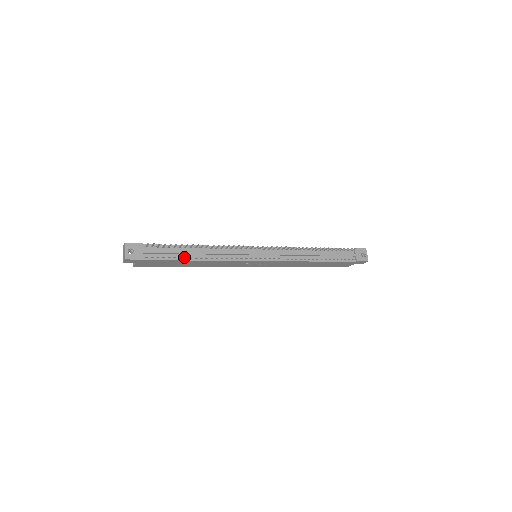
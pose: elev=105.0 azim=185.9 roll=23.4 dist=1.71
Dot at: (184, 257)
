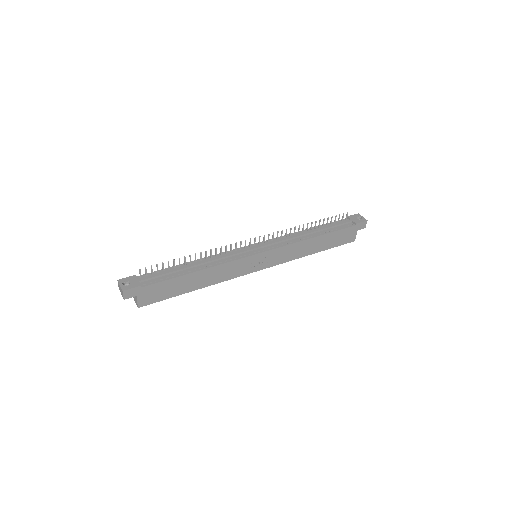
Dot at: (182, 273)
